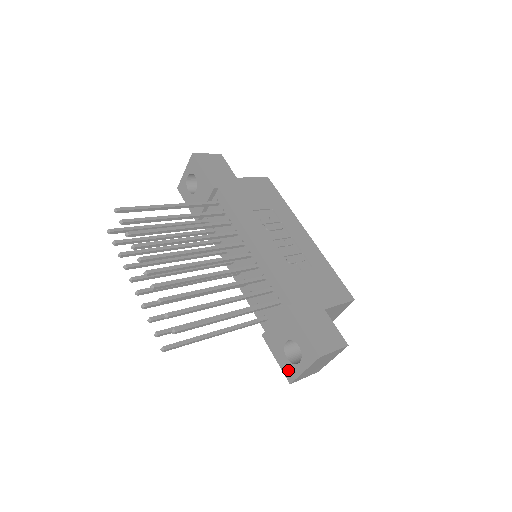
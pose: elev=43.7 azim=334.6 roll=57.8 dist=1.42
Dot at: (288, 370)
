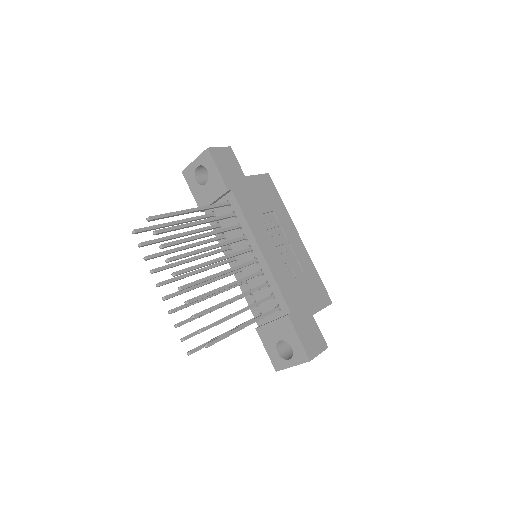
Dot at: (277, 361)
